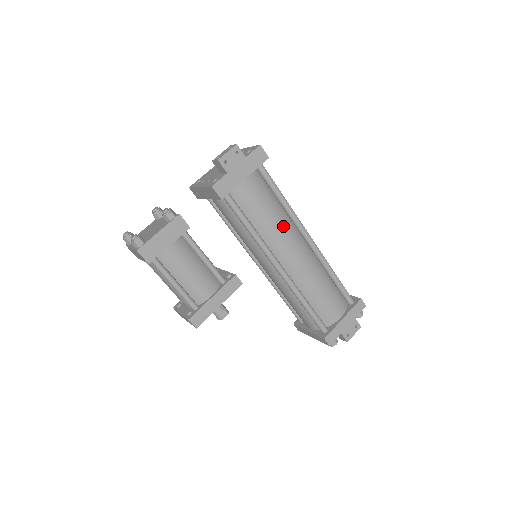
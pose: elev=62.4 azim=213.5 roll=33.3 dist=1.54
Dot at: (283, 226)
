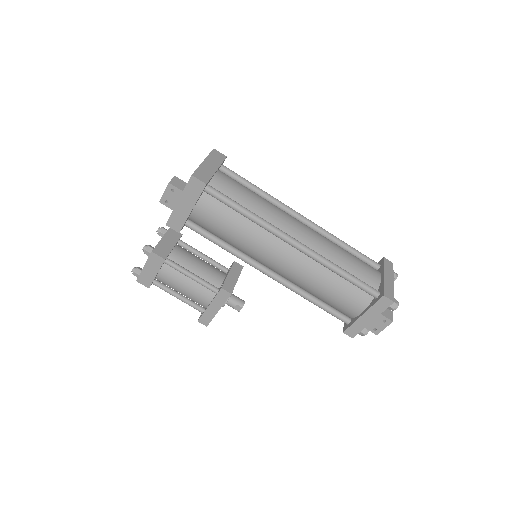
Dot at: (254, 239)
